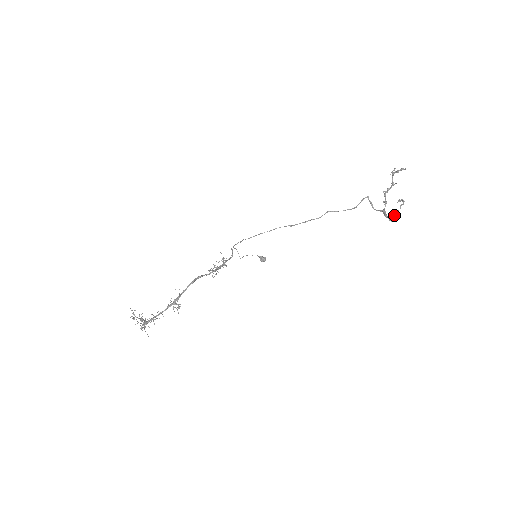
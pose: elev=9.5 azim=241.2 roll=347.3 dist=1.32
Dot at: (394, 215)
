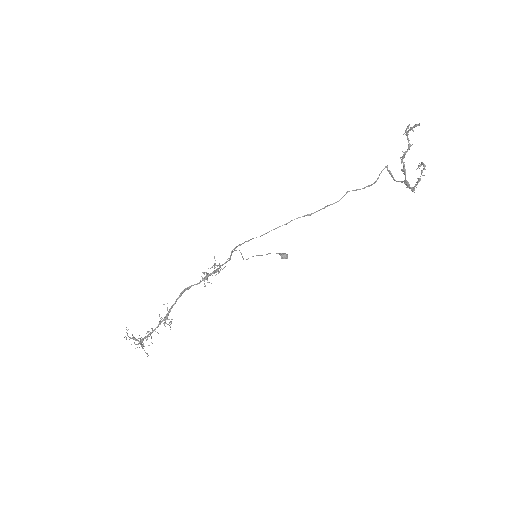
Dot at: (416, 184)
